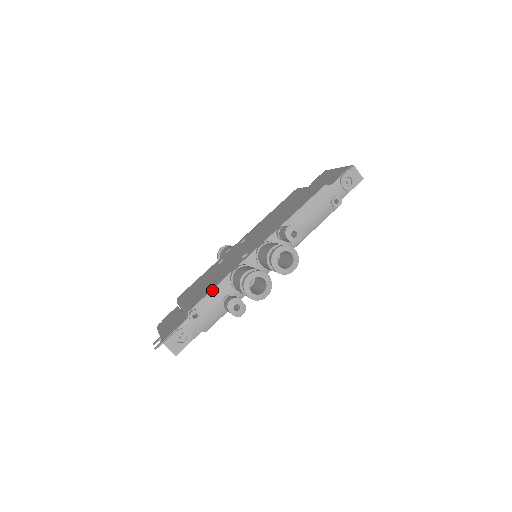
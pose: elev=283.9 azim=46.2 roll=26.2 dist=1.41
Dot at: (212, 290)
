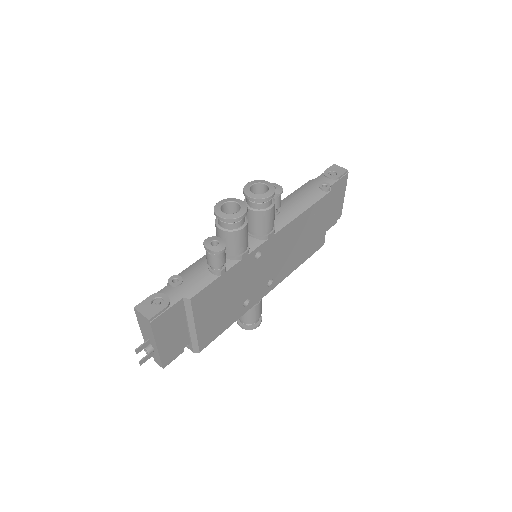
Dot at: (197, 261)
